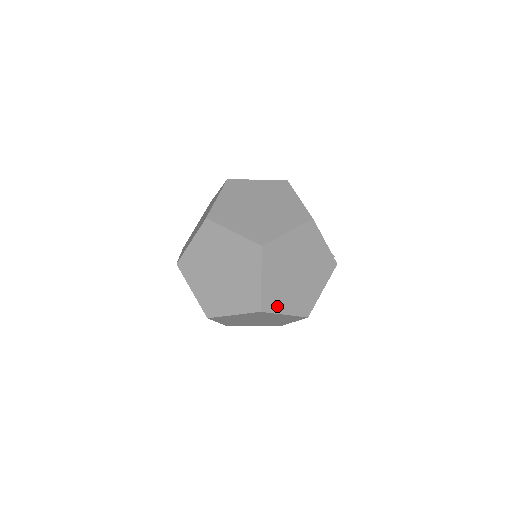
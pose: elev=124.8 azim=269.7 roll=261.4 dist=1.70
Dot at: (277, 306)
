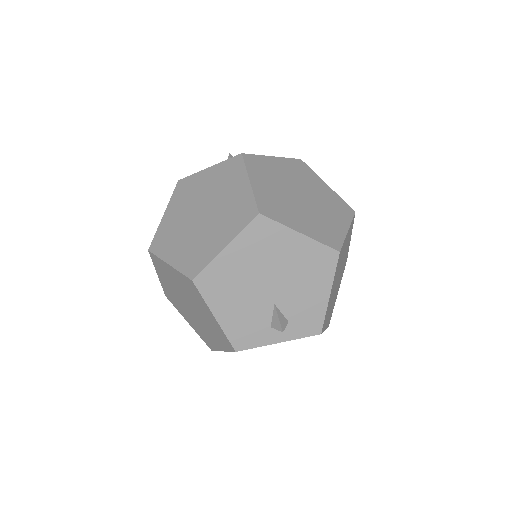
Dot at: (326, 322)
